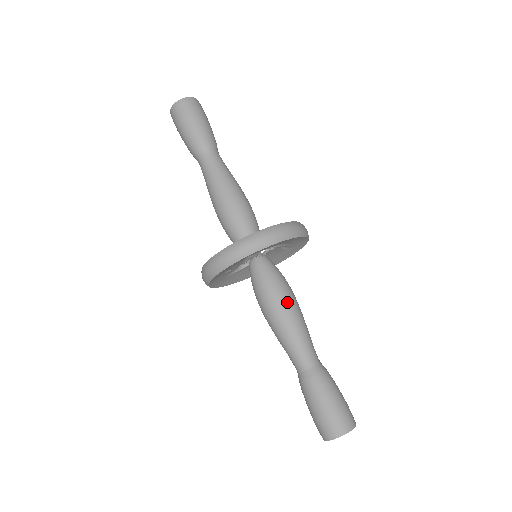
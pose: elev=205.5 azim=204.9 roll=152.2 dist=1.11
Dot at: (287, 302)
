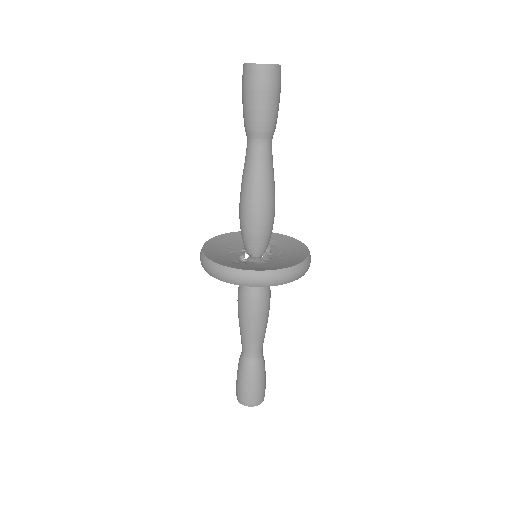
Dot at: (250, 311)
